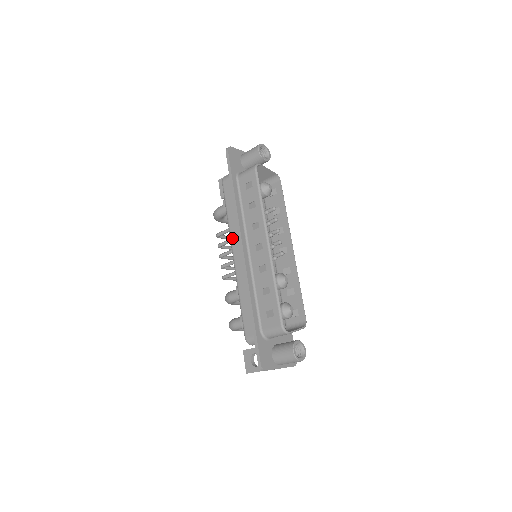
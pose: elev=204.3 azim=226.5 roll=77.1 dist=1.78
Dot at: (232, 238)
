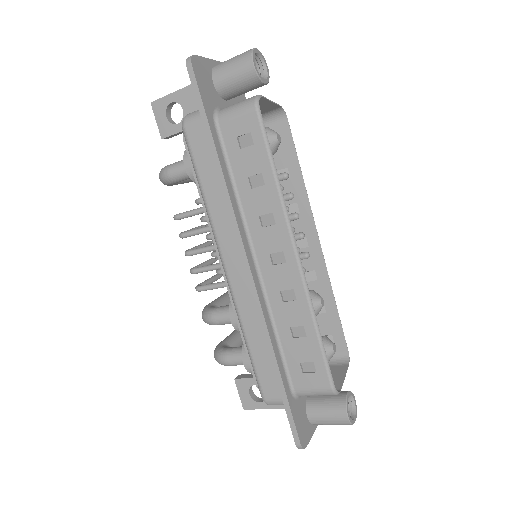
Dot at: (219, 238)
